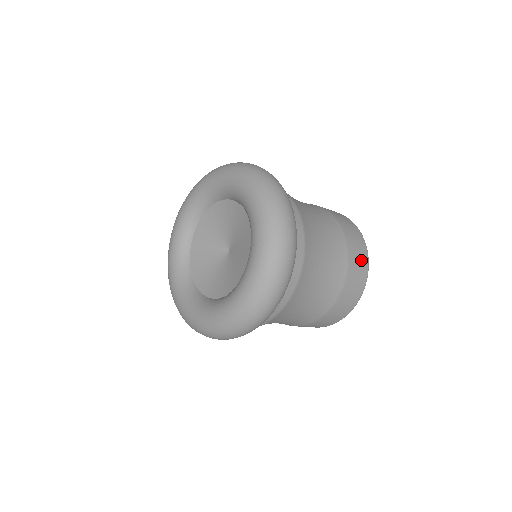
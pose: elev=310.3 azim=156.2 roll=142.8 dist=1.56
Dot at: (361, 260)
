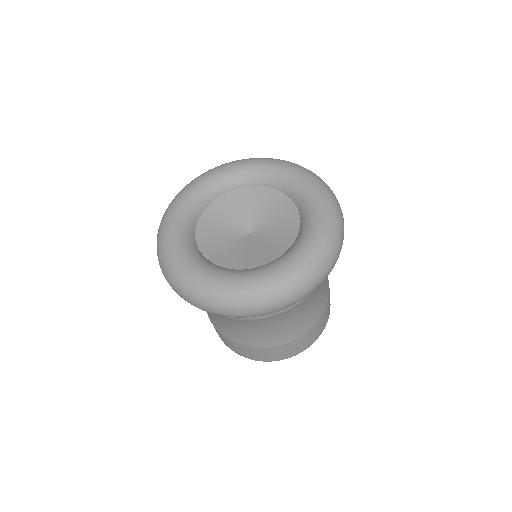
Dot at: occluded
